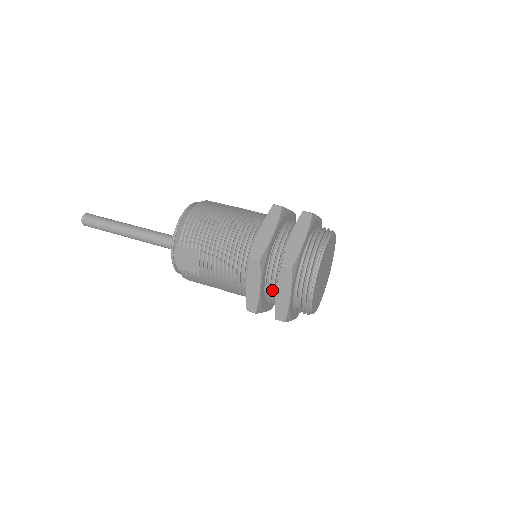
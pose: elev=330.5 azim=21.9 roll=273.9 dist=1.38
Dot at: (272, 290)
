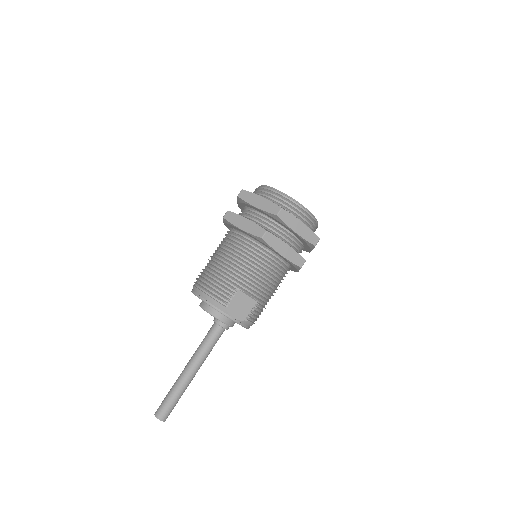
Dot at: (291, 240)
